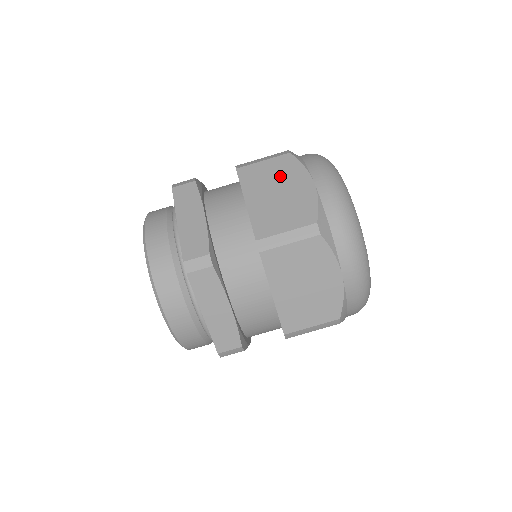
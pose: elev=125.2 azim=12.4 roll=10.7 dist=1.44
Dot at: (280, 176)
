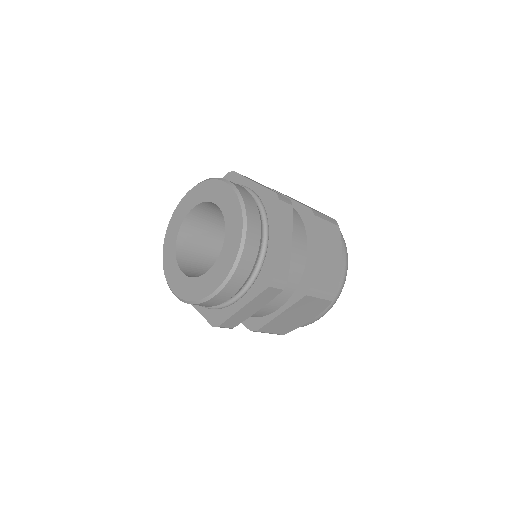
Dot at: occluded
